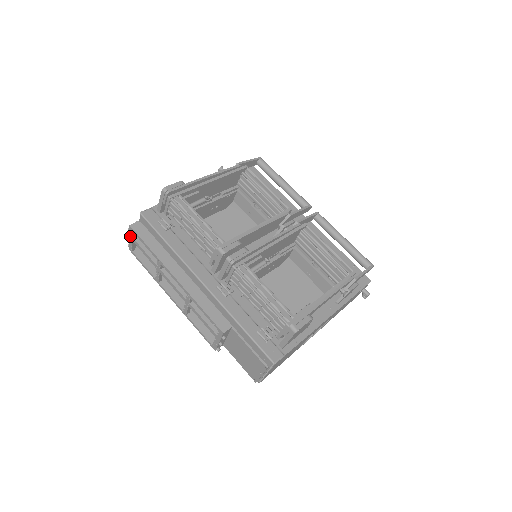
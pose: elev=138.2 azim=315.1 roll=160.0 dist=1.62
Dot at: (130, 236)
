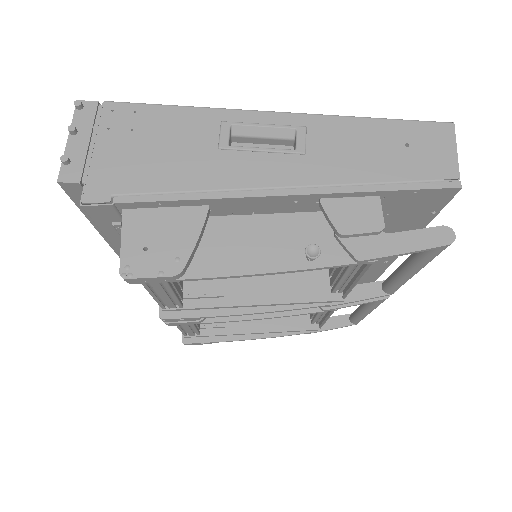
Dot at: (66, 152)
